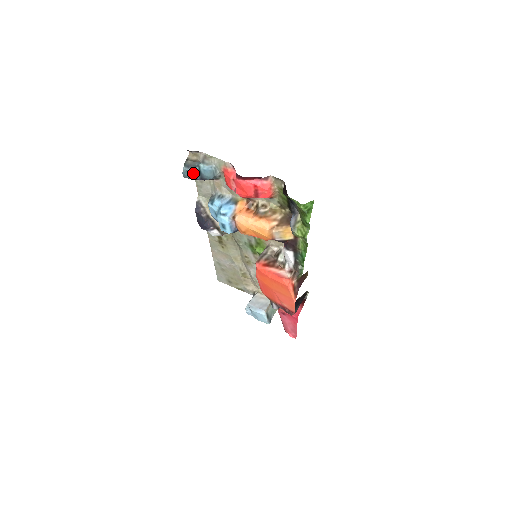
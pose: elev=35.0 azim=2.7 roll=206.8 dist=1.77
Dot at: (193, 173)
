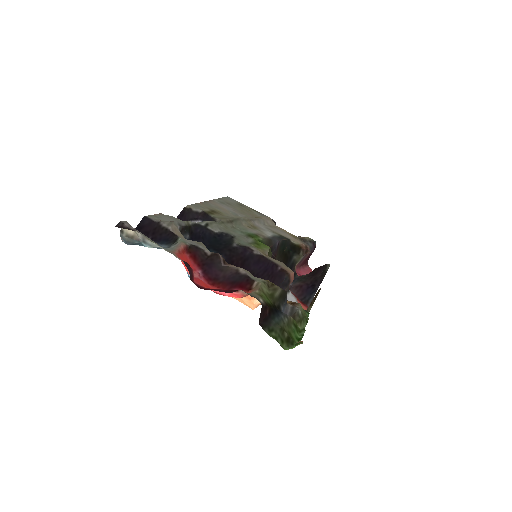
Dot at: occluded
